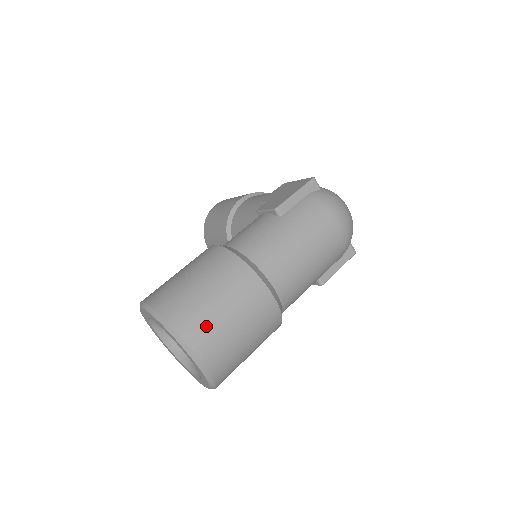
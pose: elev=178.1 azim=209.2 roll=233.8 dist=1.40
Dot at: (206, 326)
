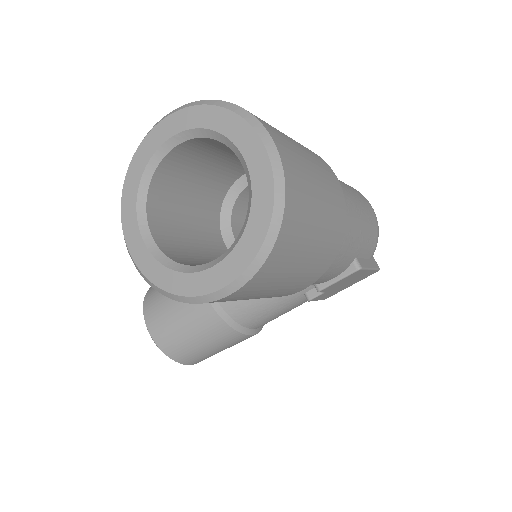
Dot at: (276, 130)
